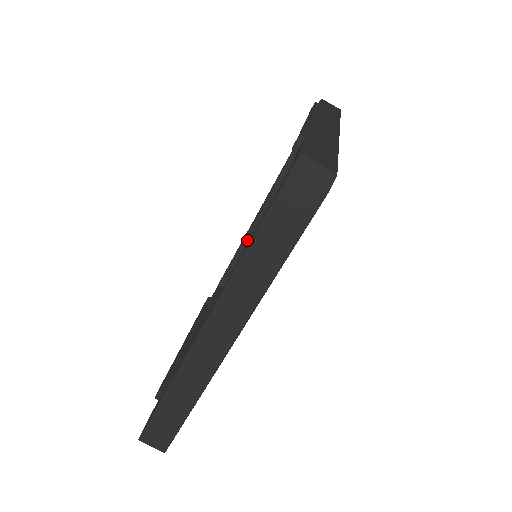
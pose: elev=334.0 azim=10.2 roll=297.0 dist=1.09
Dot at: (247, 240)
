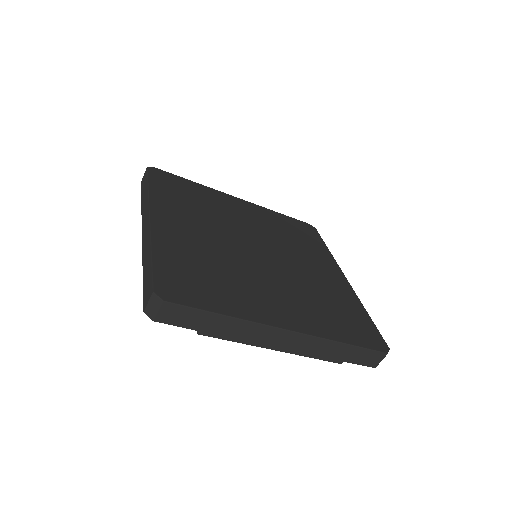
Dot at: occluded
